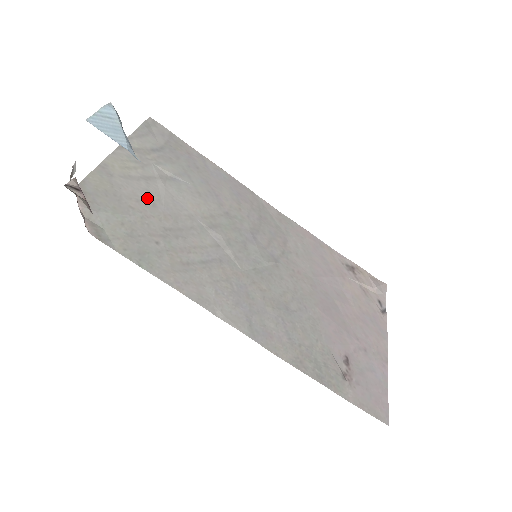
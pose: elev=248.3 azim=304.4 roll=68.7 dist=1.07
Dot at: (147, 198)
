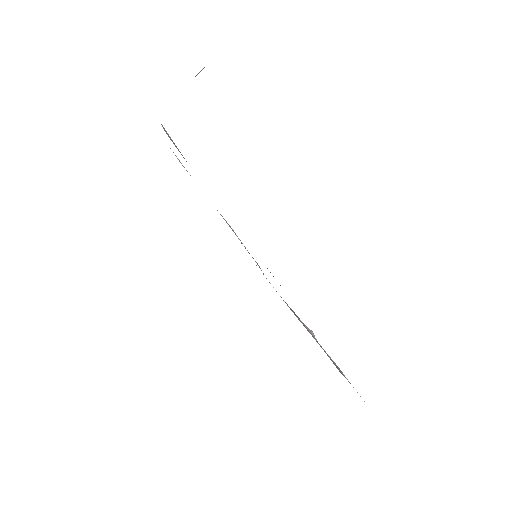
Dot at: occluded
